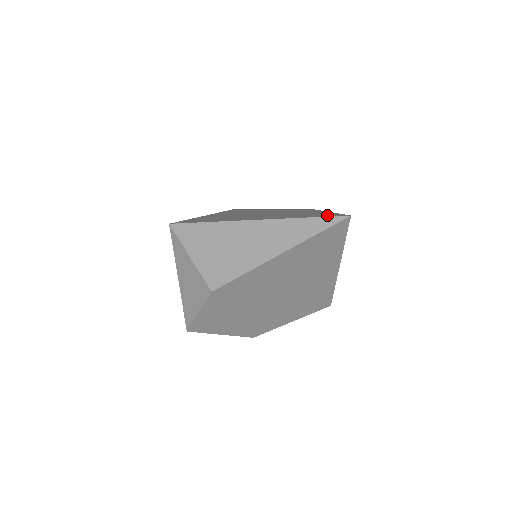
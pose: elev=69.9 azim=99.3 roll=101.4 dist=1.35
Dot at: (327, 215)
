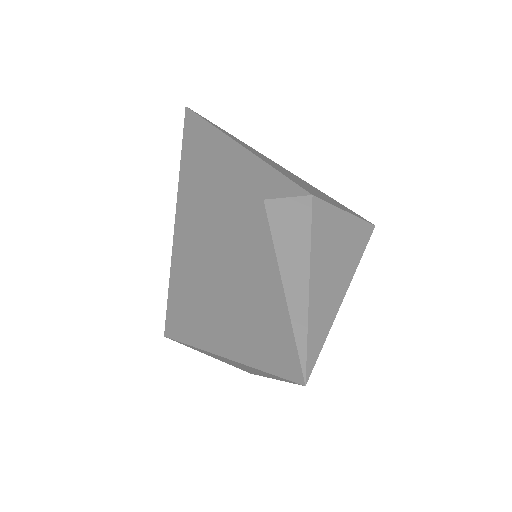
Dot at: (281, 358)
